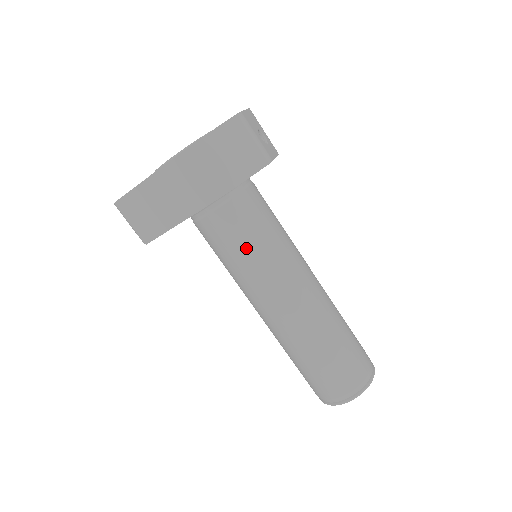
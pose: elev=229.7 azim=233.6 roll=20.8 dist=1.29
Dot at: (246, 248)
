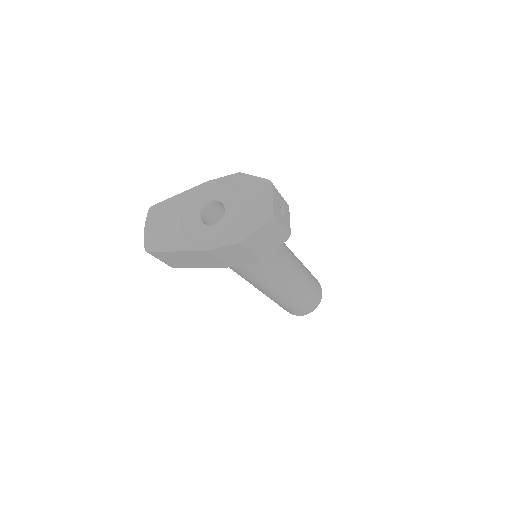
Dot at: (258, 274)
